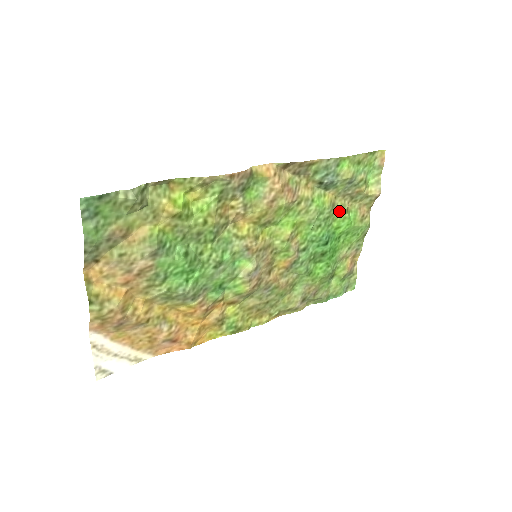
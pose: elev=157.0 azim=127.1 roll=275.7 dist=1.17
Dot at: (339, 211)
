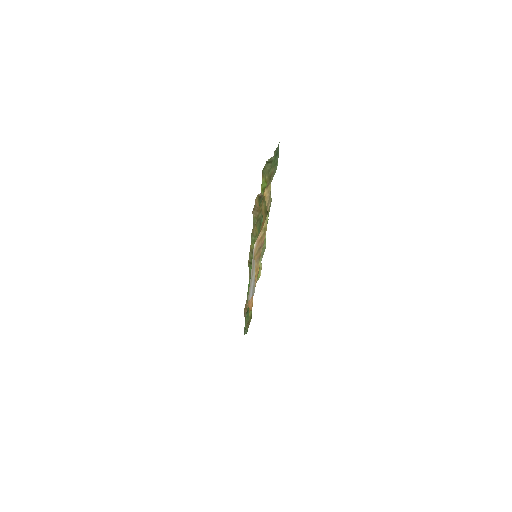
Dot at: occluded
